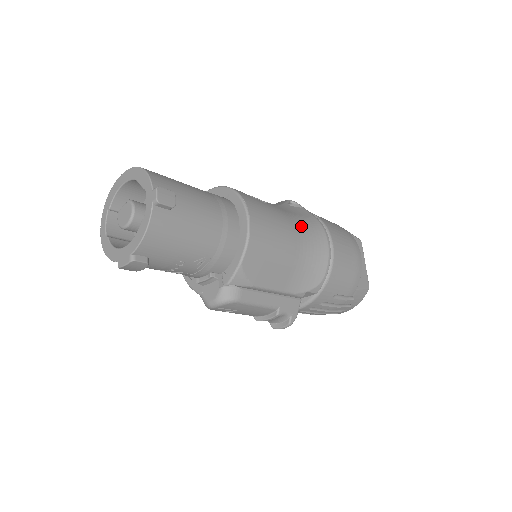
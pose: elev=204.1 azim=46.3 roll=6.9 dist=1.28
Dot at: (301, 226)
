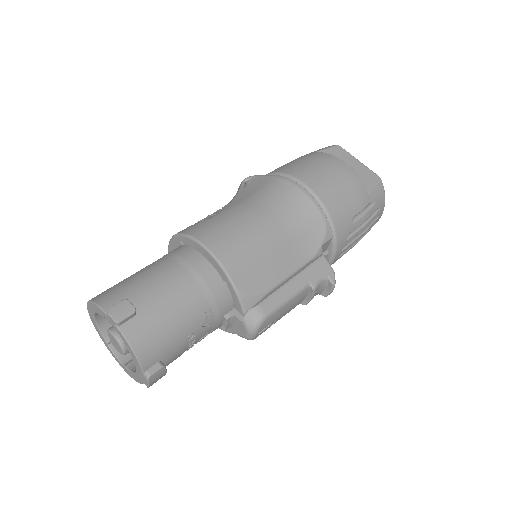
Dot at: (264, 200)
